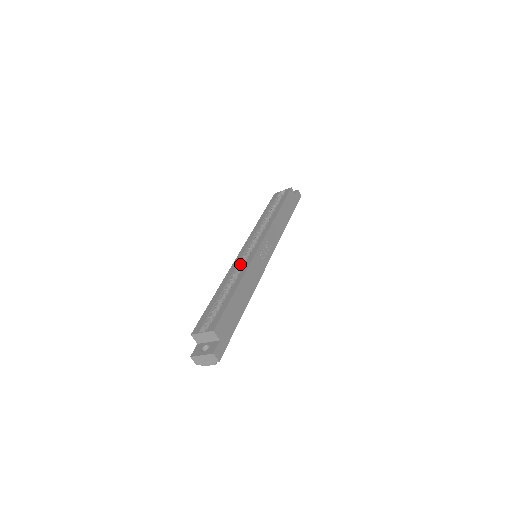
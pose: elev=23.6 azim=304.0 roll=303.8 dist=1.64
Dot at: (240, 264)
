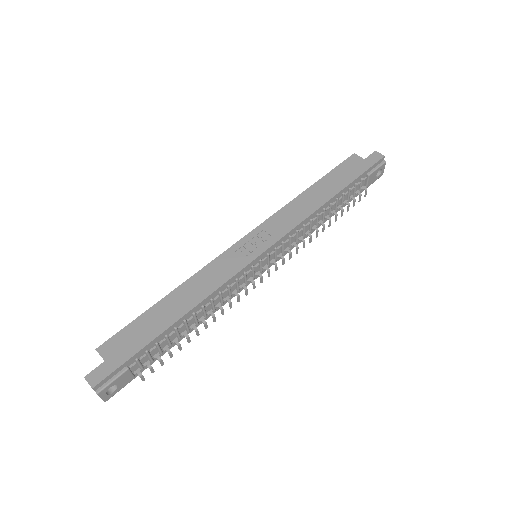
Dot at: occluded
